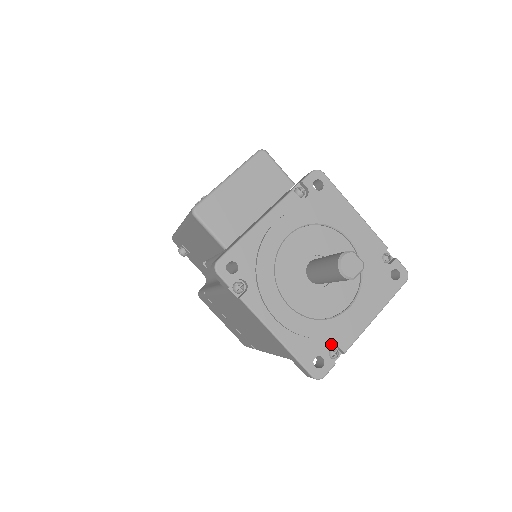
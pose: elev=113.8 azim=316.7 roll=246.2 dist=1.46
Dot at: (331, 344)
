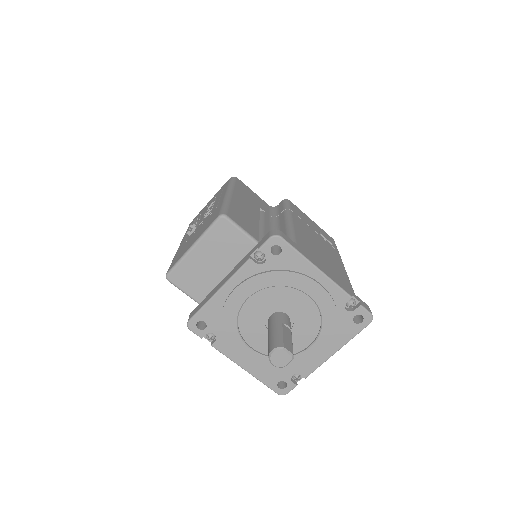
Dot at: (293, 373)
